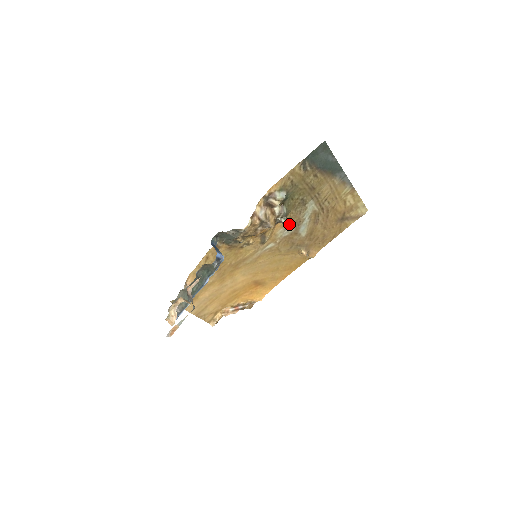
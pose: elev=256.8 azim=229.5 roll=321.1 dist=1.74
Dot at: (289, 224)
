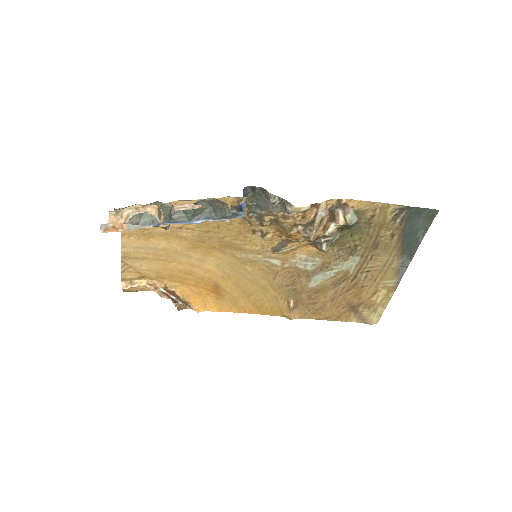
Dot at: (316, 258)
